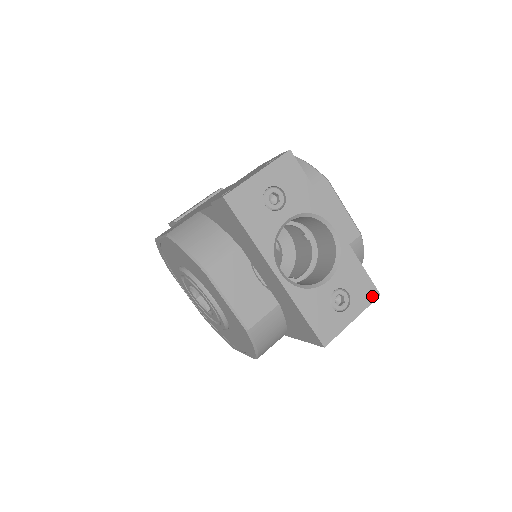
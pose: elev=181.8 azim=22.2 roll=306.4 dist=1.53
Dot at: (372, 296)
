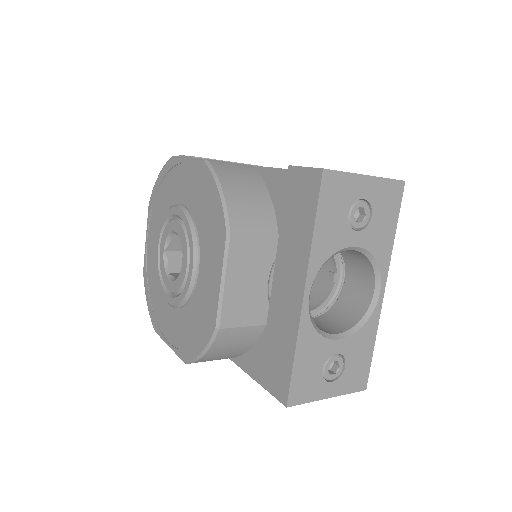
Dot at: (359, 385)
